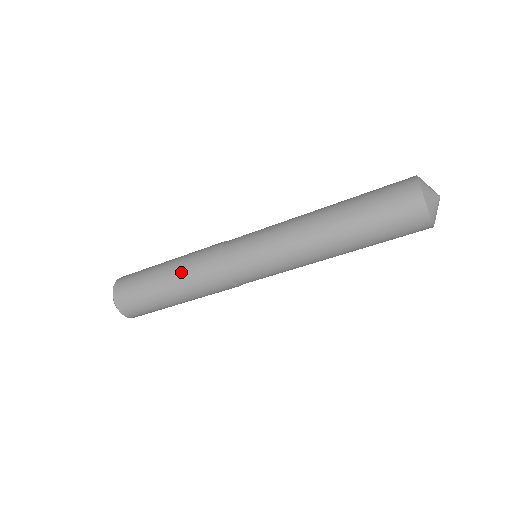
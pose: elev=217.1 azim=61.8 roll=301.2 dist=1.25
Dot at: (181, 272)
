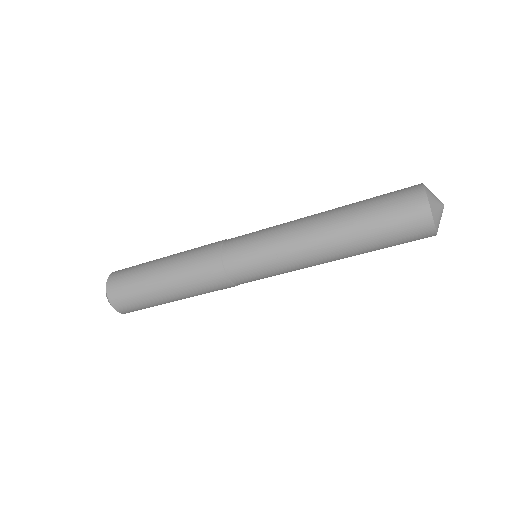
Dot at: (181, 254)
